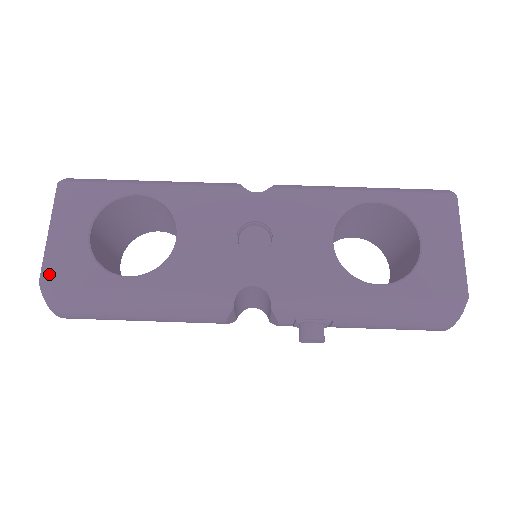
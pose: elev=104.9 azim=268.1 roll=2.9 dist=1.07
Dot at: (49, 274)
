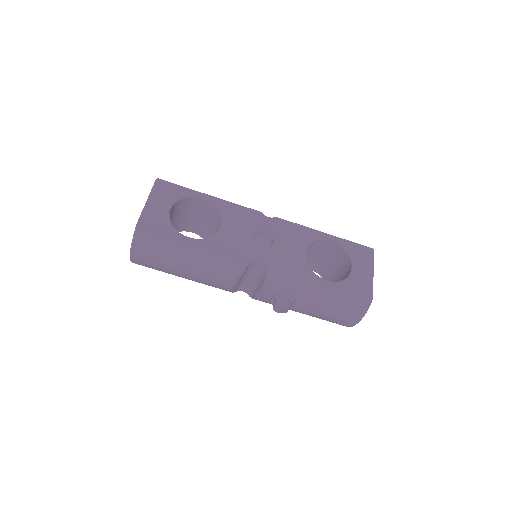
Dot at: (143, 223)
